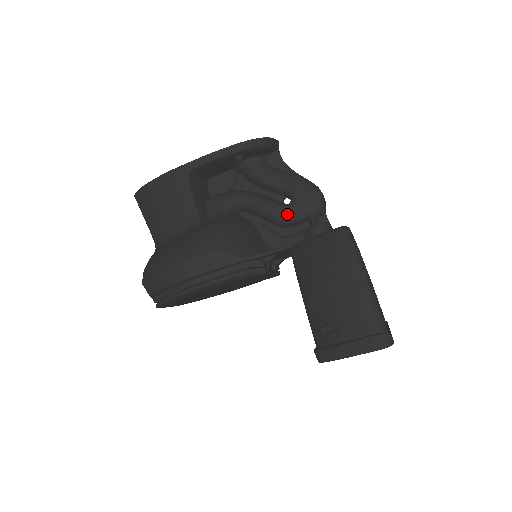
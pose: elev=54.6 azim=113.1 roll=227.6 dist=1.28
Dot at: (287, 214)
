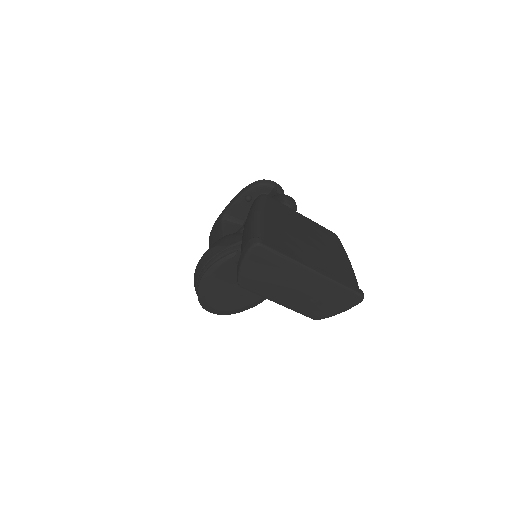
Dot at: occluded
